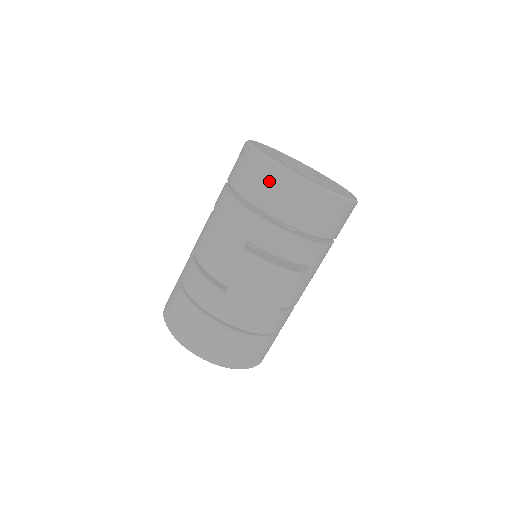
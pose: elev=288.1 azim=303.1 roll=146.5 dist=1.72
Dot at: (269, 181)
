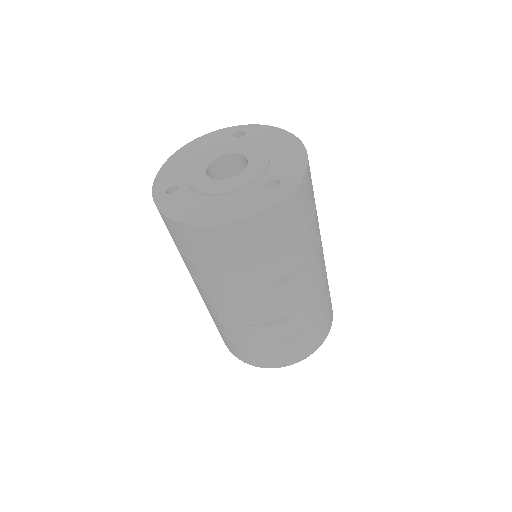
Dot at: (245, 237)
